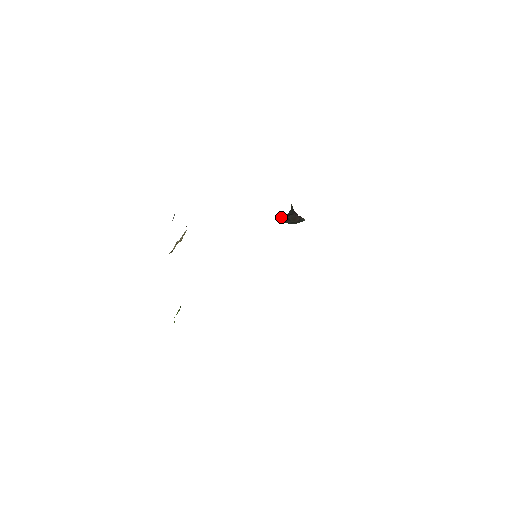
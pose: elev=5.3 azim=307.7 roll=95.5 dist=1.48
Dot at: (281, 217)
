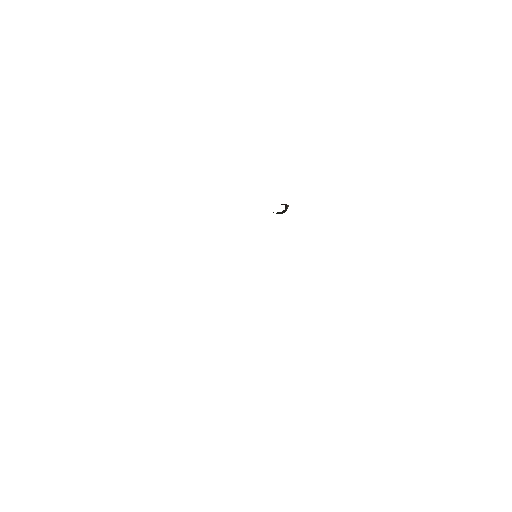
Dot at: occluded
